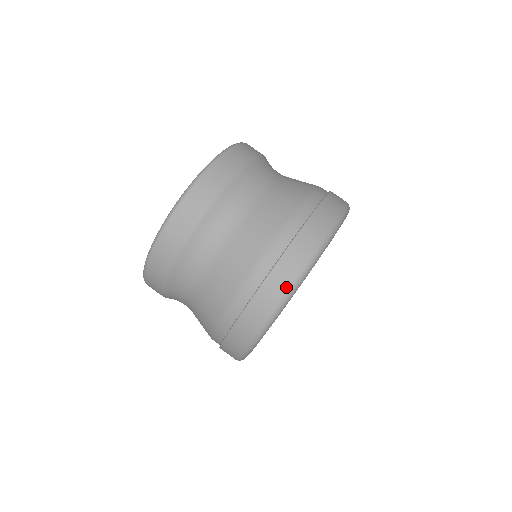
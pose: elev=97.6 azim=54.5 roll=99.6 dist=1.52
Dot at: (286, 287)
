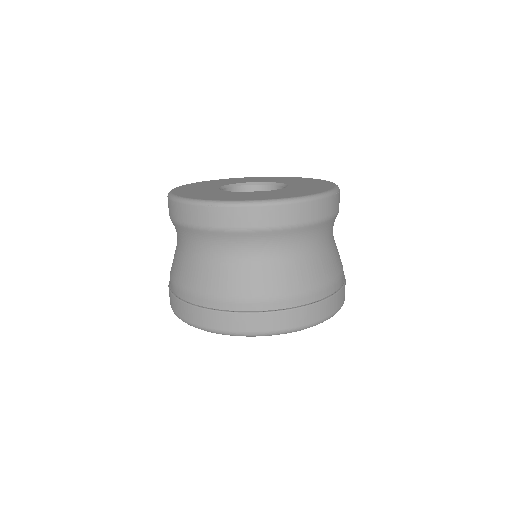
Dot at: (195, 323)
